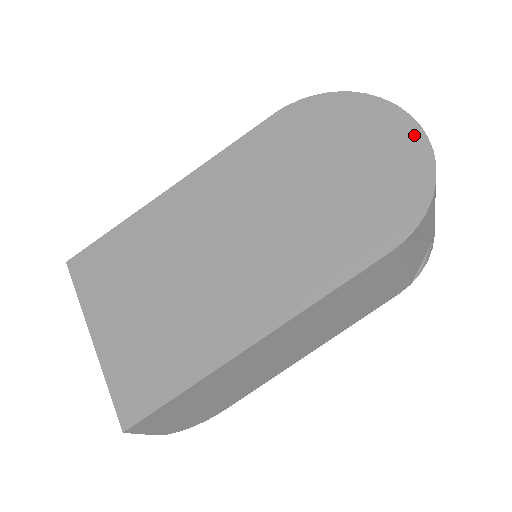
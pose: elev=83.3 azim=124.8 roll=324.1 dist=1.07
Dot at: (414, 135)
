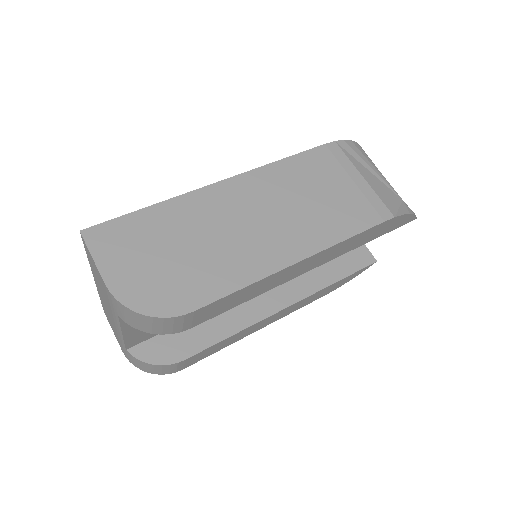
Dot at: occluded
